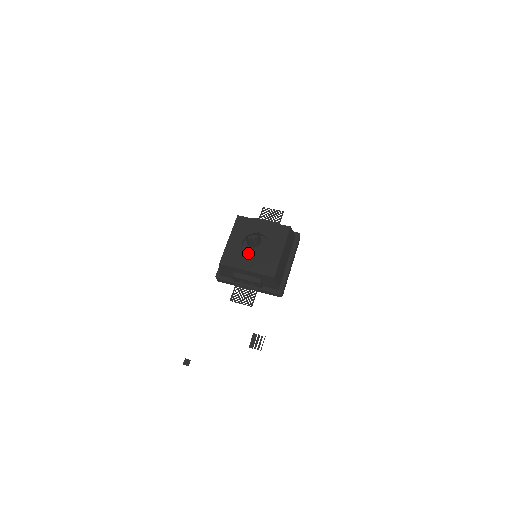
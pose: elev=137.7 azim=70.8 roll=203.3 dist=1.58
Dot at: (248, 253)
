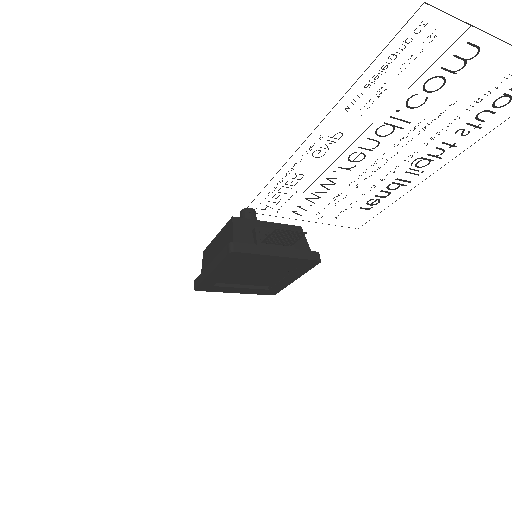
Dot at: occluded
